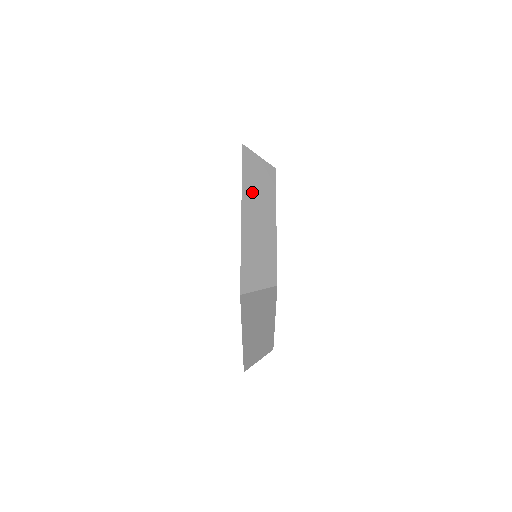
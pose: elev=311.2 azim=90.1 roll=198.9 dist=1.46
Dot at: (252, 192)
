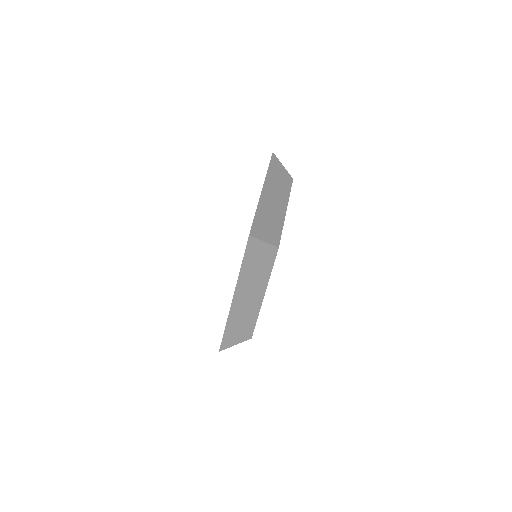
Dot at: (248, 277)
